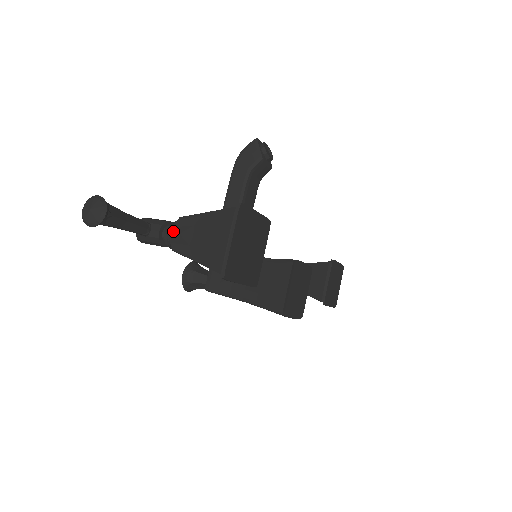
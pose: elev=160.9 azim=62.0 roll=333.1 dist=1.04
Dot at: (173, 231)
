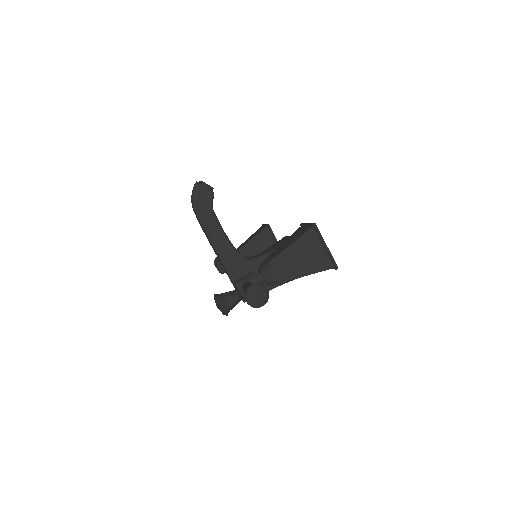
Dot at: (272, 272)
